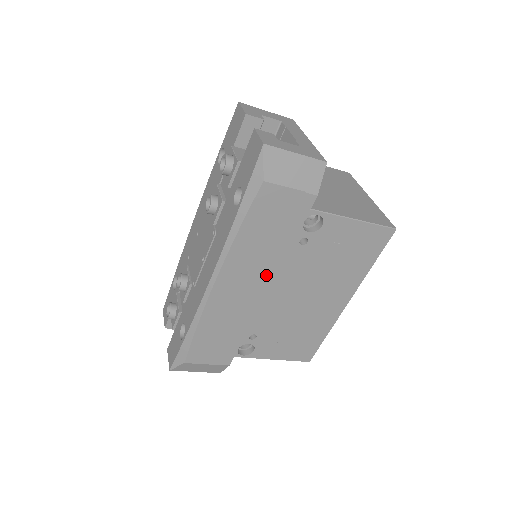
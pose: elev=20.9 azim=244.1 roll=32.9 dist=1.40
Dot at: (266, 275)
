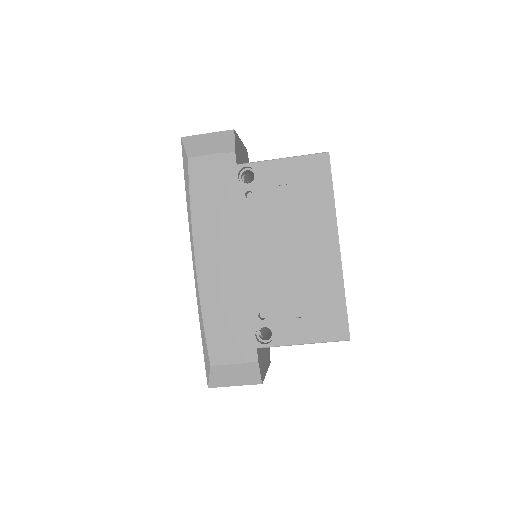
Dot at: (235, 239)
